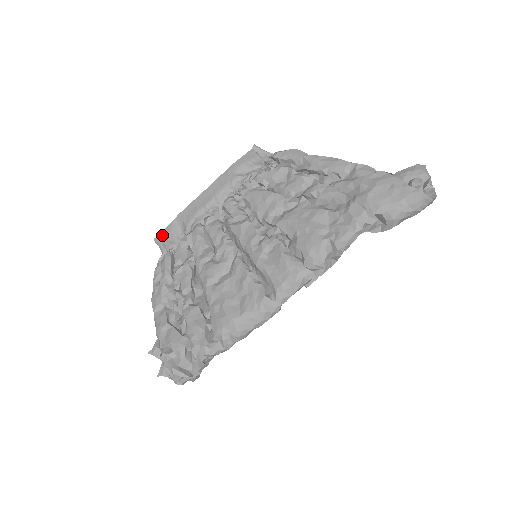
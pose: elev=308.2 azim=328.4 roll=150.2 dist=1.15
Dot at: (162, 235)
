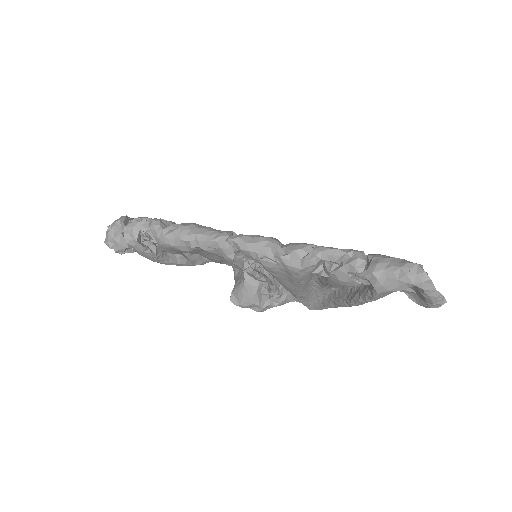
Dot at: occluded
